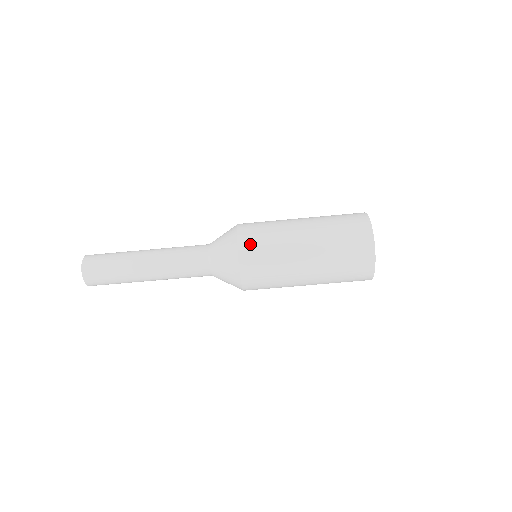
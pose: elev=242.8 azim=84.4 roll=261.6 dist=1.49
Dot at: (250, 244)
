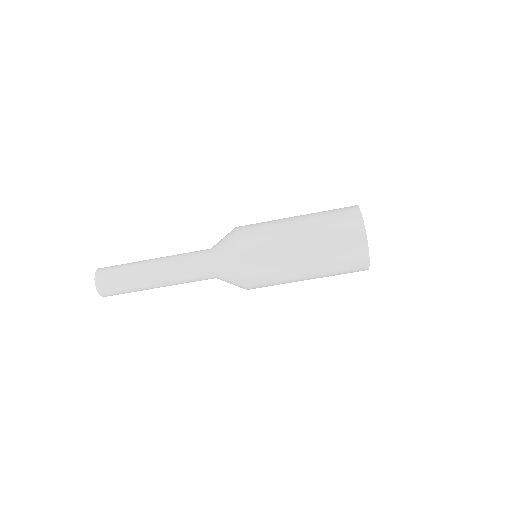
Dot at: (253, 276)
